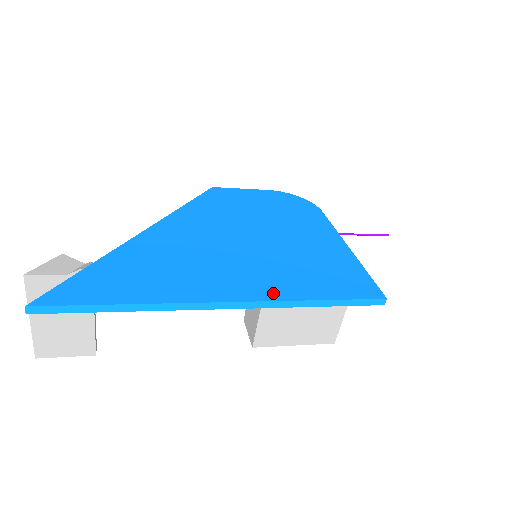
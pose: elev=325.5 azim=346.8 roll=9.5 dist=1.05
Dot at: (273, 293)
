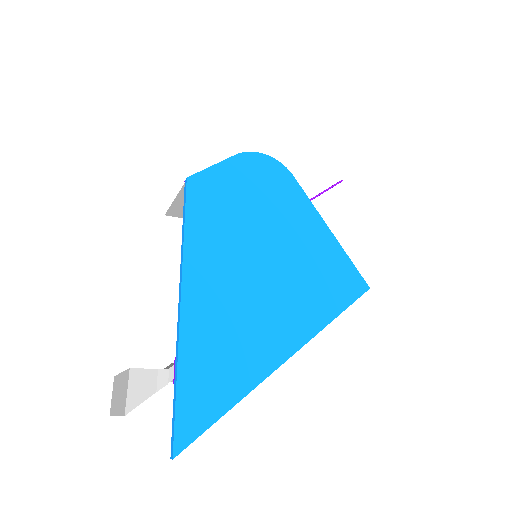
Dot at: (309, 329)
